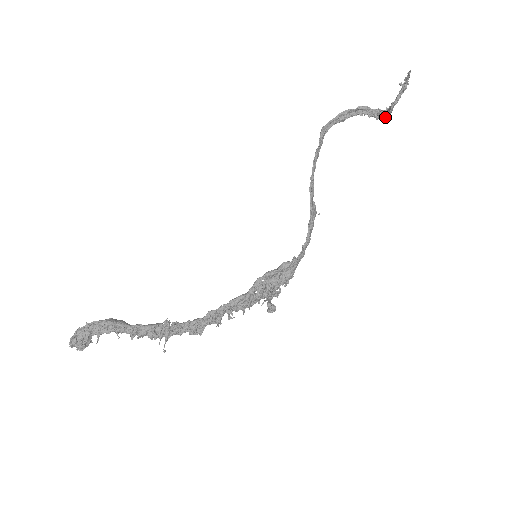
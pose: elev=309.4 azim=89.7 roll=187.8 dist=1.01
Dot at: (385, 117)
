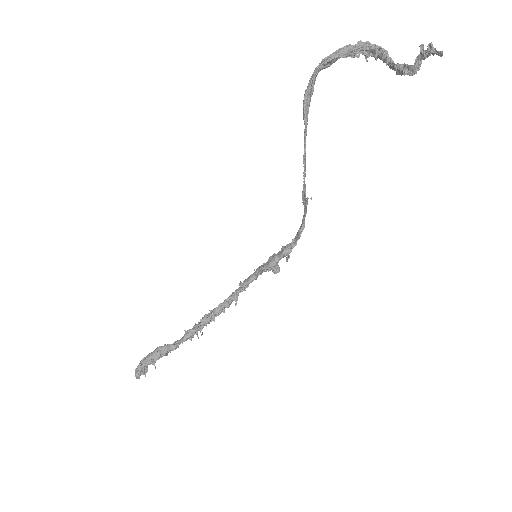
Dot at: (390, 68)
